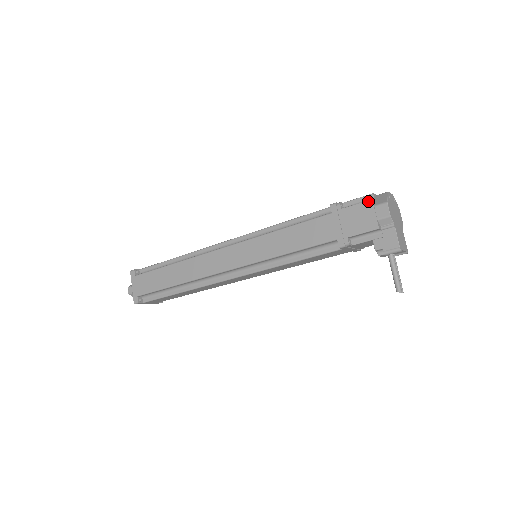
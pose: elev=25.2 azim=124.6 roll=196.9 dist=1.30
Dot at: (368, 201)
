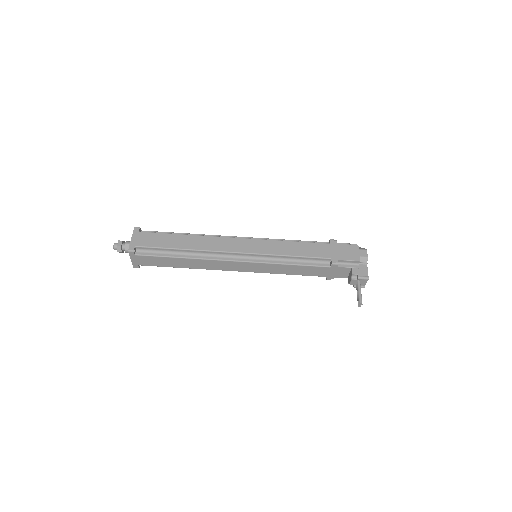
Dot at: (356, 245)
